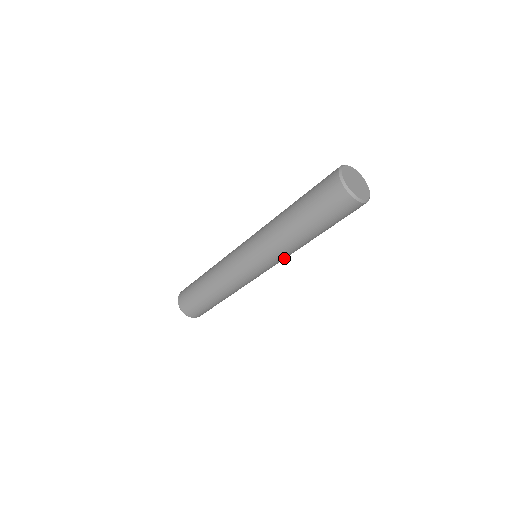
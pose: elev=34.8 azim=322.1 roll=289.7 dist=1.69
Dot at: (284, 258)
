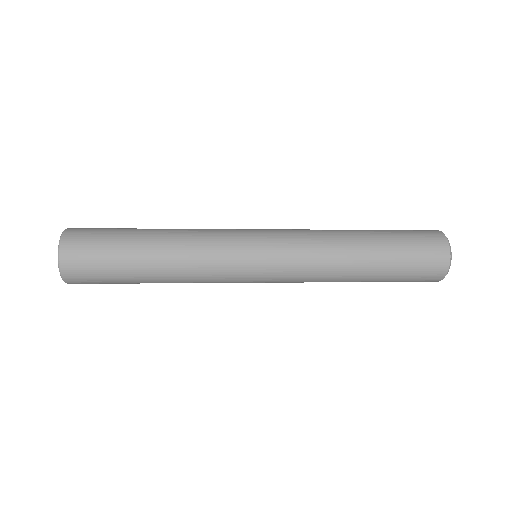
Dot at: occluded
